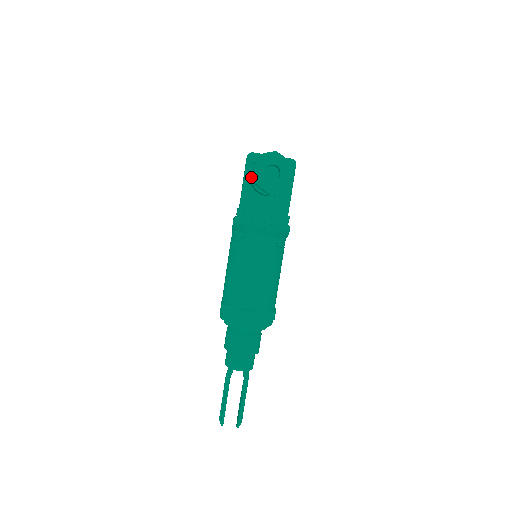
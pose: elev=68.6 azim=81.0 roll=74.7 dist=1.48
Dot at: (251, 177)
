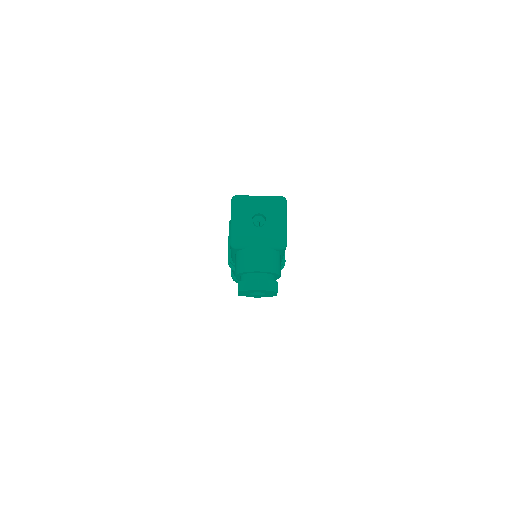
Dot at: (237, 278)
